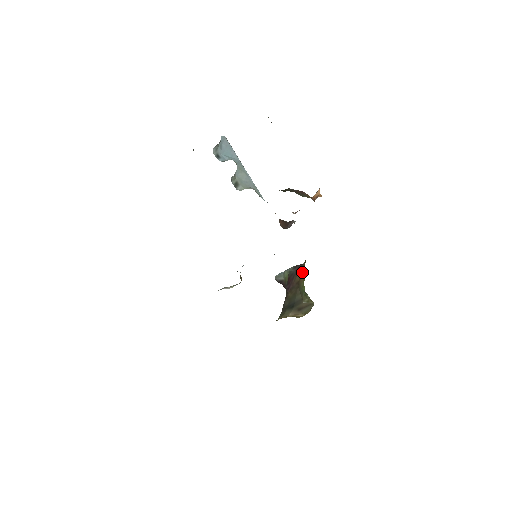
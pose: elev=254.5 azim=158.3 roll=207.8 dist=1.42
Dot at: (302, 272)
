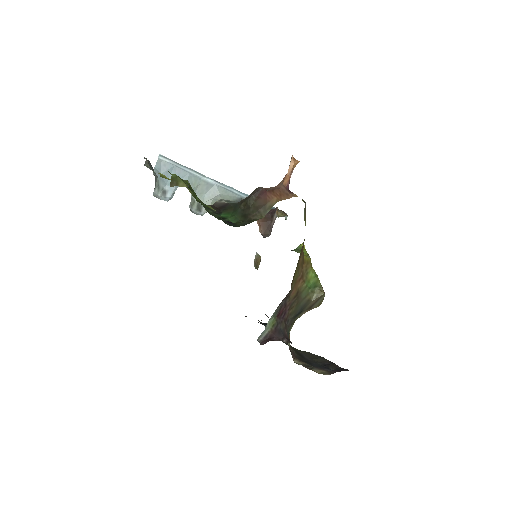
Dot at: (298, 280)
